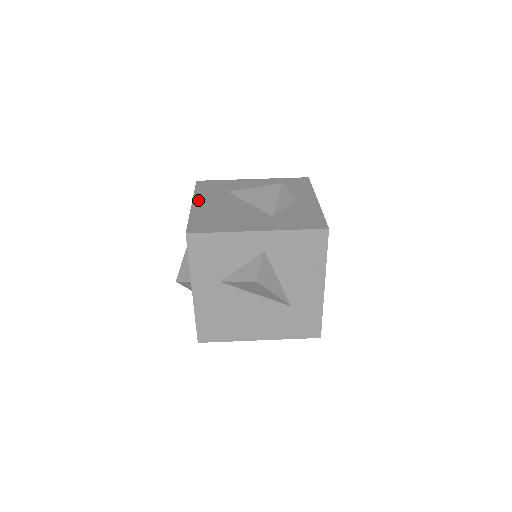
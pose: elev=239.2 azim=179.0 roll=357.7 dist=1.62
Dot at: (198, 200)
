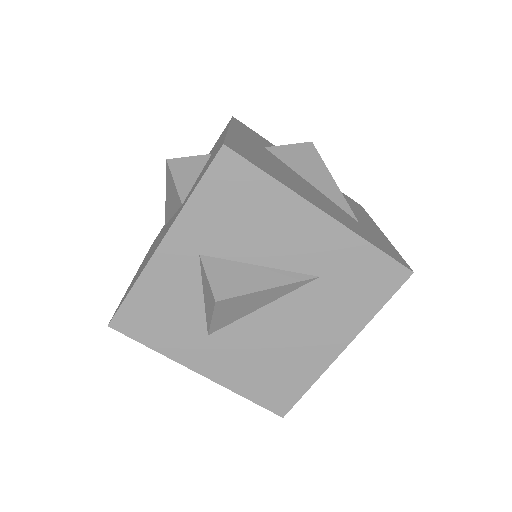
Dot at: occluded
